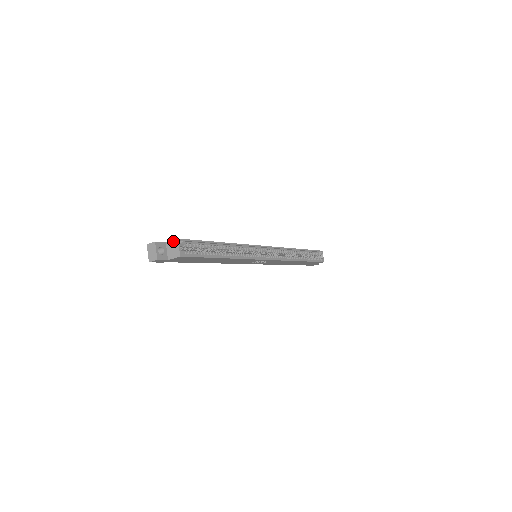
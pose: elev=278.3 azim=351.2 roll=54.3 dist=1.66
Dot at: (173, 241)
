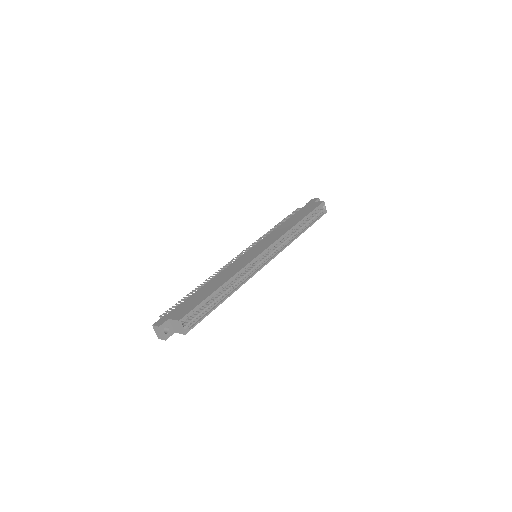
Dot at: (175, 321)
